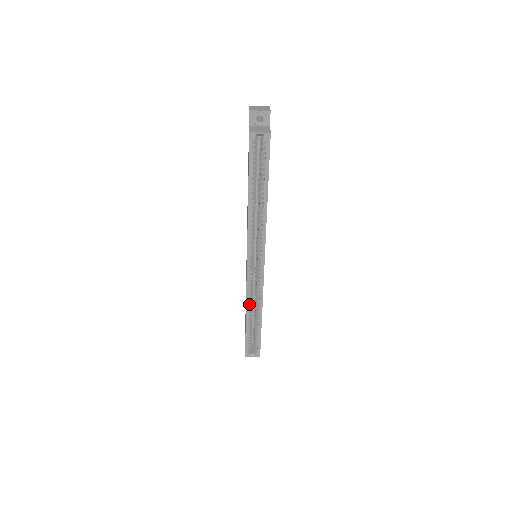
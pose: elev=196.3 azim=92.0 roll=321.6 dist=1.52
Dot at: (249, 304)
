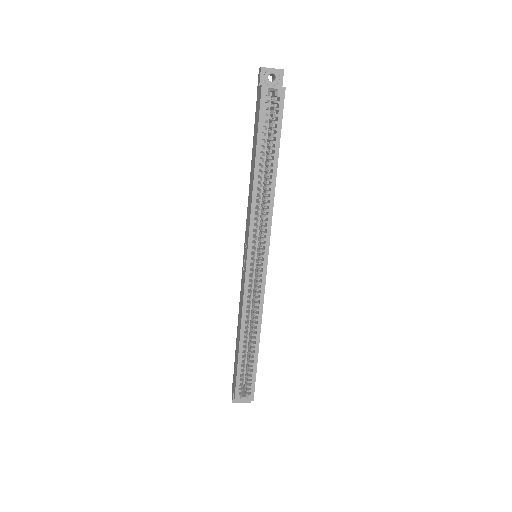
Dot at: (245, 319)
